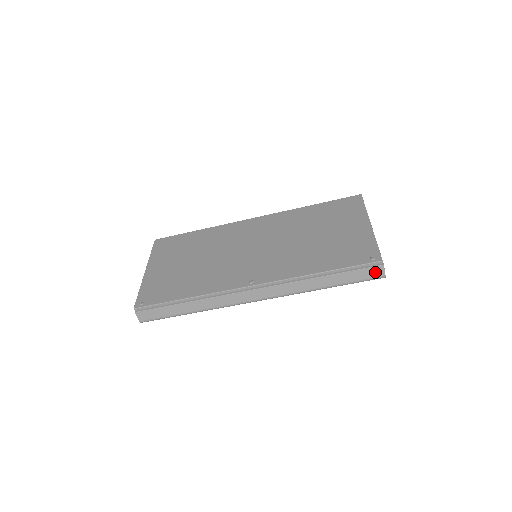
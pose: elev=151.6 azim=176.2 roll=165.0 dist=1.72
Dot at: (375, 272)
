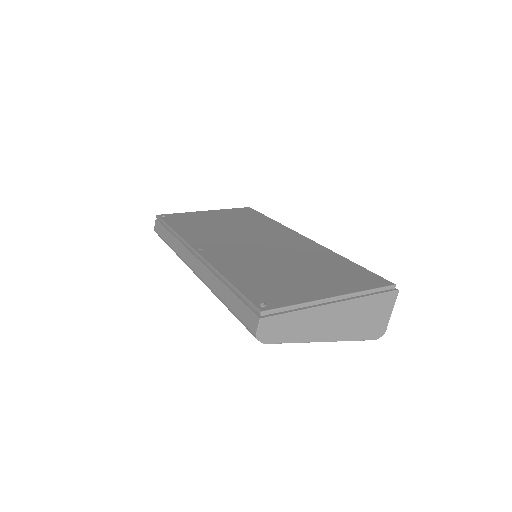
Dot at: (252, 321)
